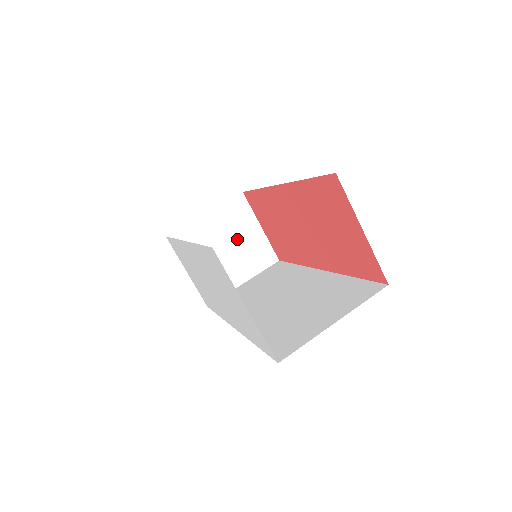
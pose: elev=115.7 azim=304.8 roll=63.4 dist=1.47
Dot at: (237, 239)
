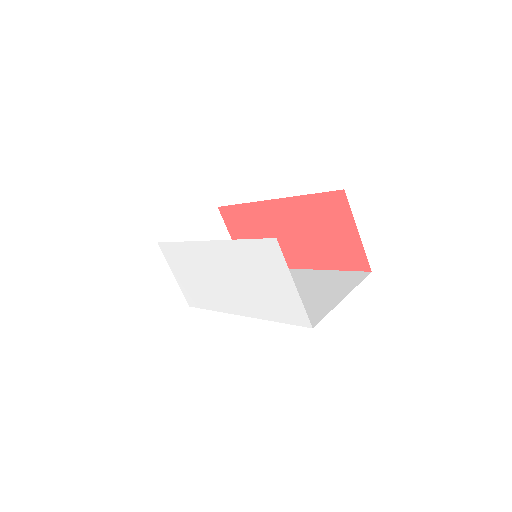
Dot at: occluded
